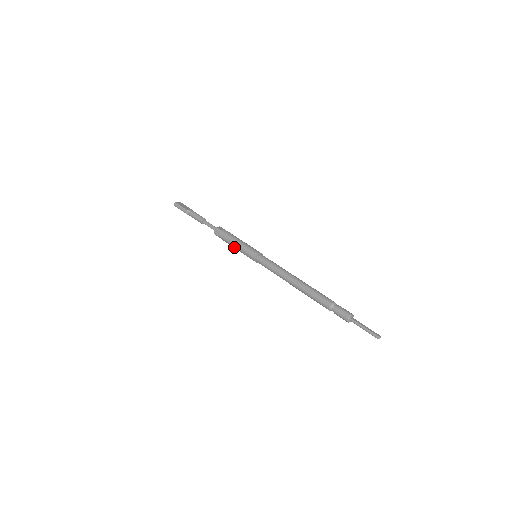
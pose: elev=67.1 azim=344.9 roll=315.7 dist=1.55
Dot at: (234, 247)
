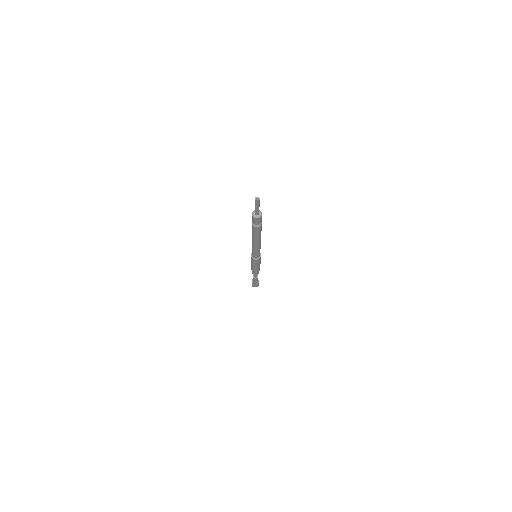
Dot at: (252, 265)
